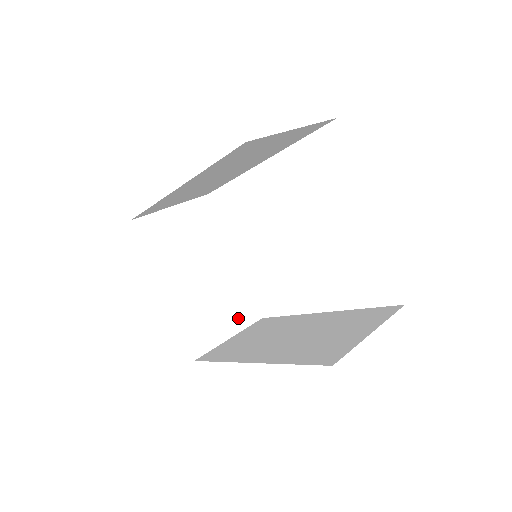
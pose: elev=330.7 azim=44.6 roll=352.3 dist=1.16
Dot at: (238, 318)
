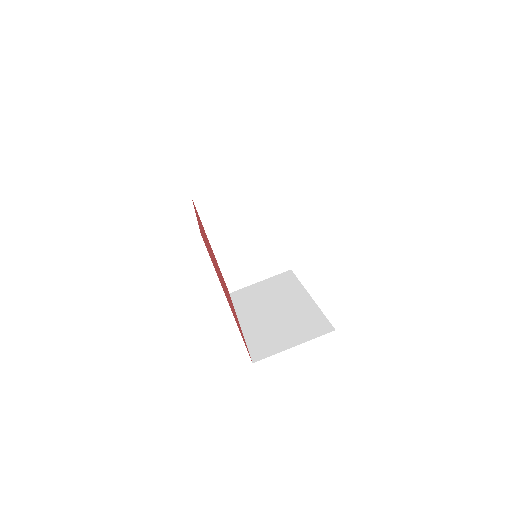
Dot at: (269, 268)
